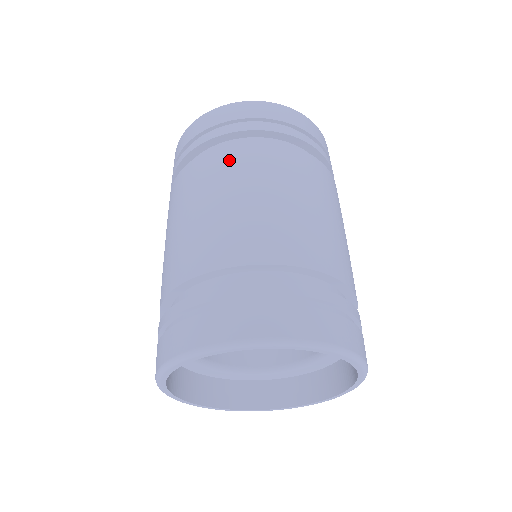
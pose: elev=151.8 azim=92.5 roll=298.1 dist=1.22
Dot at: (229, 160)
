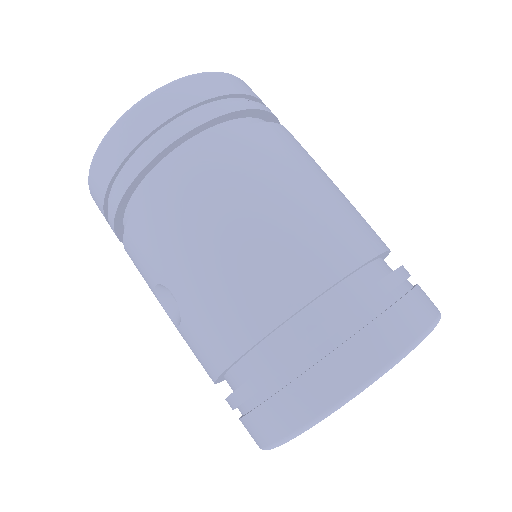
Dot at: (225, 163)
